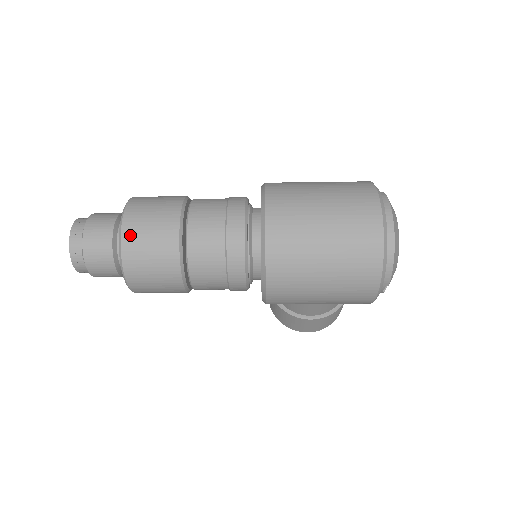
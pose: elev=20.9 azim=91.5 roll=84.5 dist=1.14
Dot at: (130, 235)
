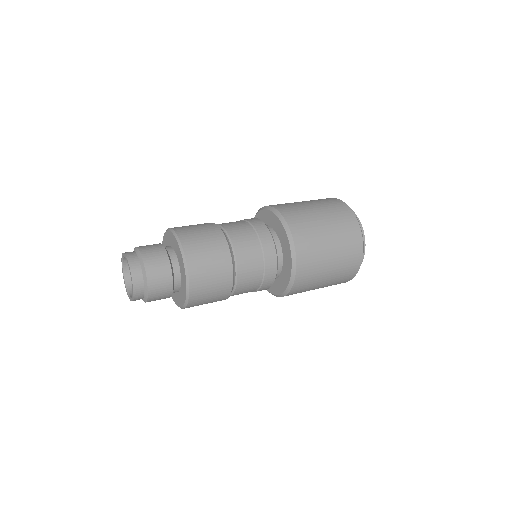
Dot at: (196, 275)
